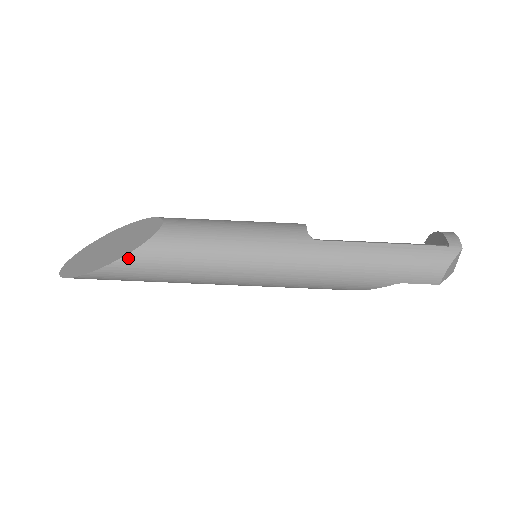
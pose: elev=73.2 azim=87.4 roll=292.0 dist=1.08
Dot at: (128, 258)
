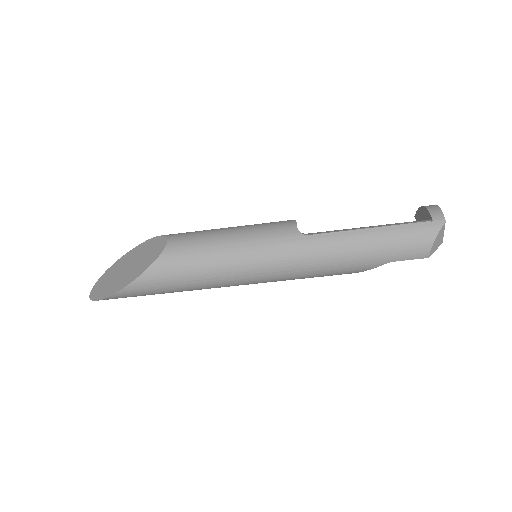
Dot at: (142, 278)
